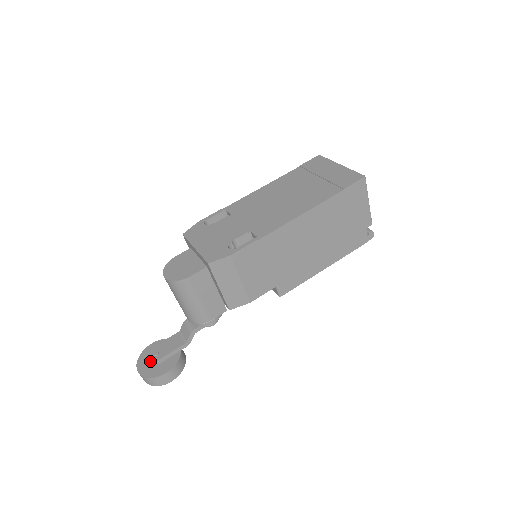
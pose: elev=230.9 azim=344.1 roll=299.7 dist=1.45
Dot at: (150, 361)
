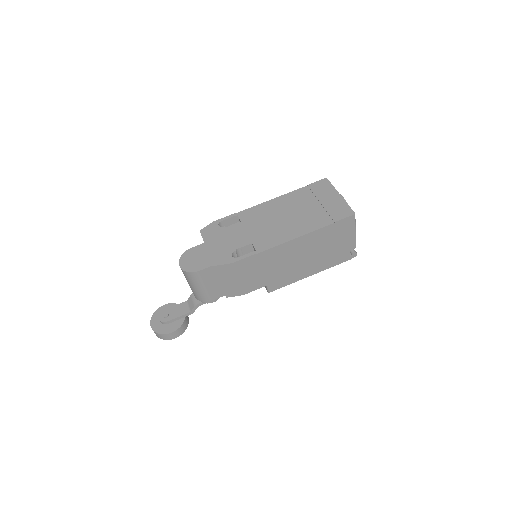
Dot at: (161, 321)
